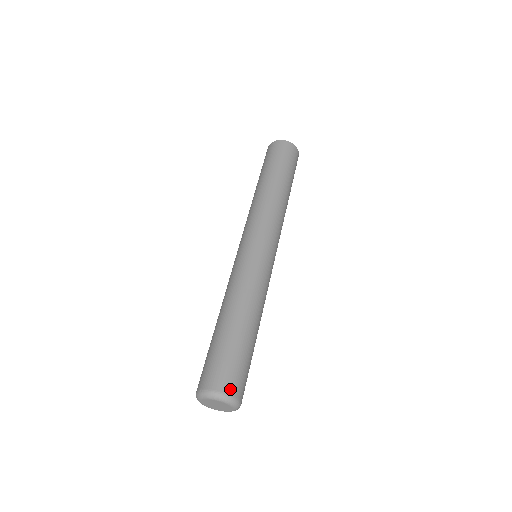
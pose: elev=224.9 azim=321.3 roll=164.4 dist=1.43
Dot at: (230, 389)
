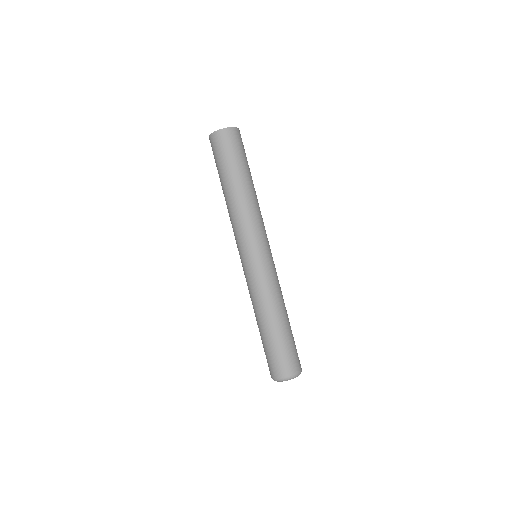
Dot at: (300, 367)
